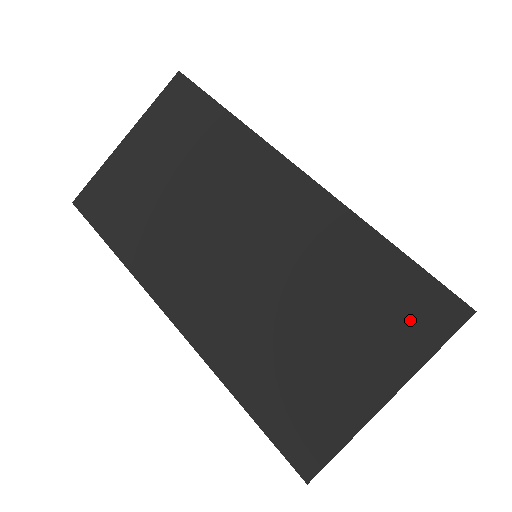
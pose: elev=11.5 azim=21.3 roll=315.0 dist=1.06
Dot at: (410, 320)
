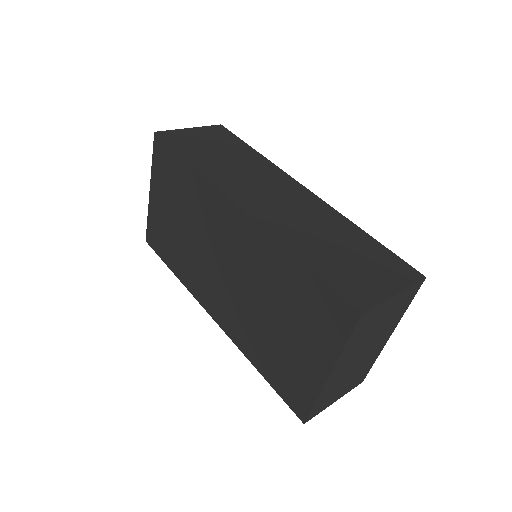
Dot at: (326, 320)
